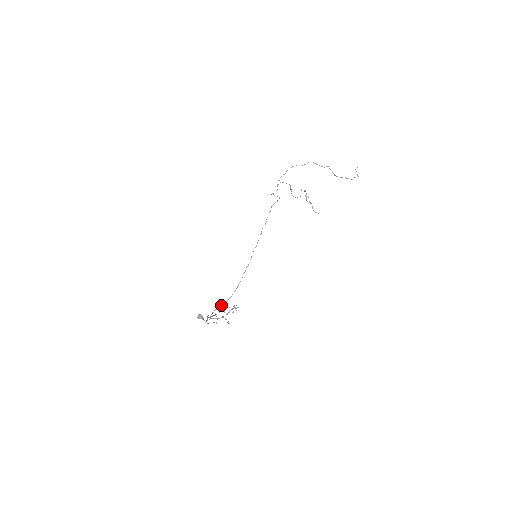
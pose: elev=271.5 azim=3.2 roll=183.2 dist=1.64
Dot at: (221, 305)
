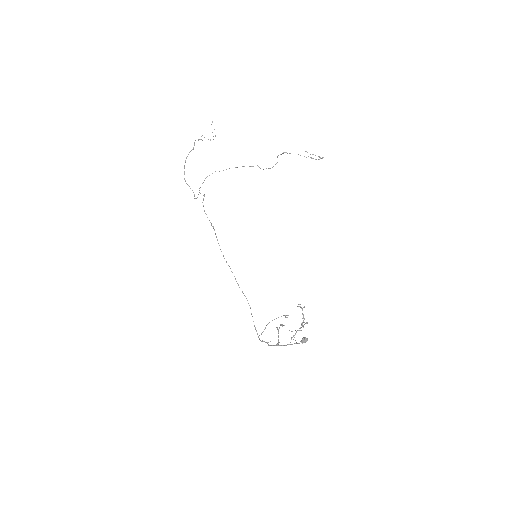
Dot at: (256, 330)
